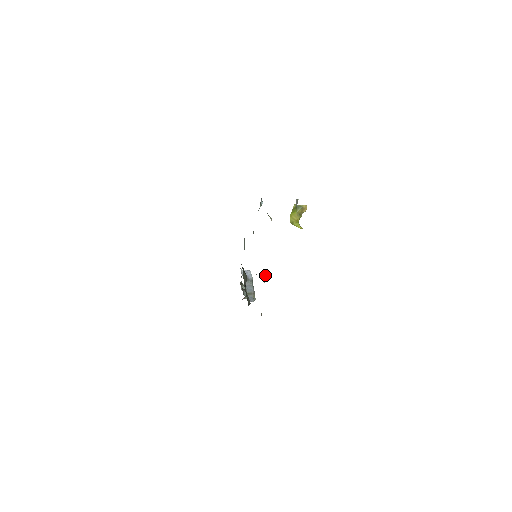
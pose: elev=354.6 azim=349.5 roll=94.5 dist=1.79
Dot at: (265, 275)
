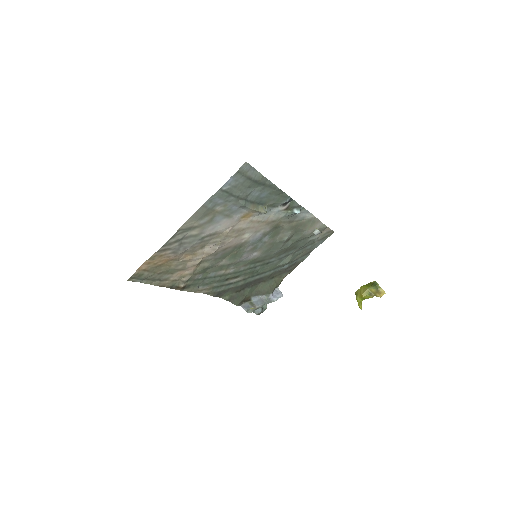
Dot at: (206, 247)
